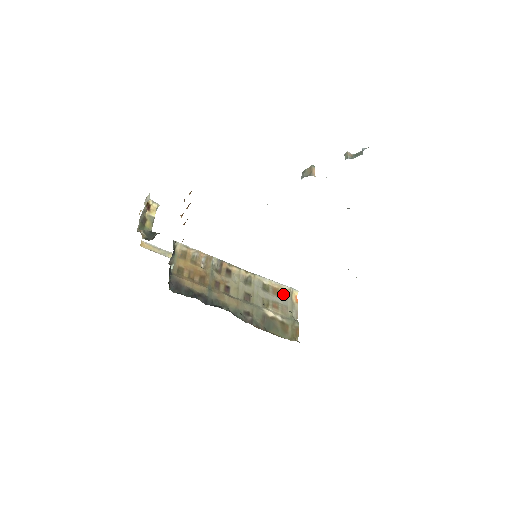
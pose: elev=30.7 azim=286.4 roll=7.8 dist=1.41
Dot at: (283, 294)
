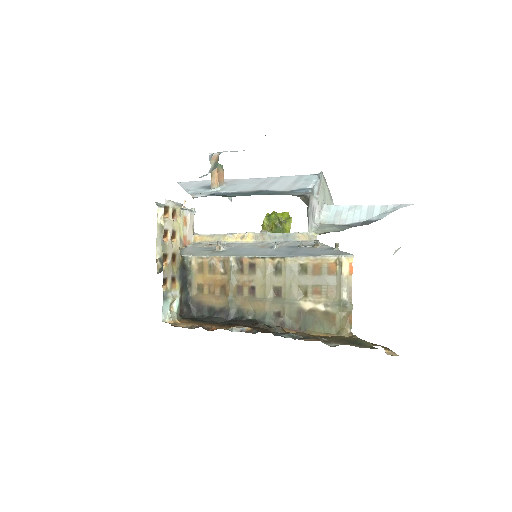
Dot at: (329, 269)
